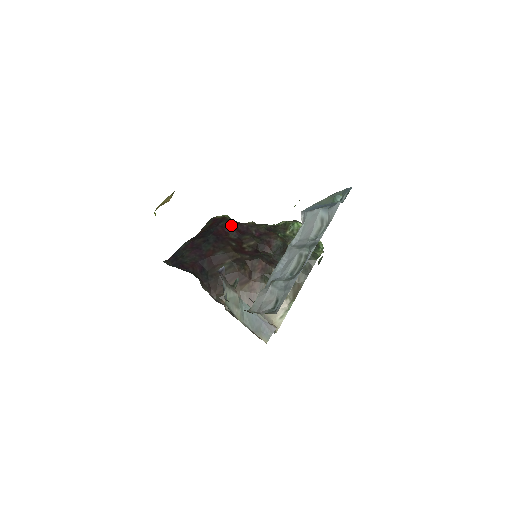
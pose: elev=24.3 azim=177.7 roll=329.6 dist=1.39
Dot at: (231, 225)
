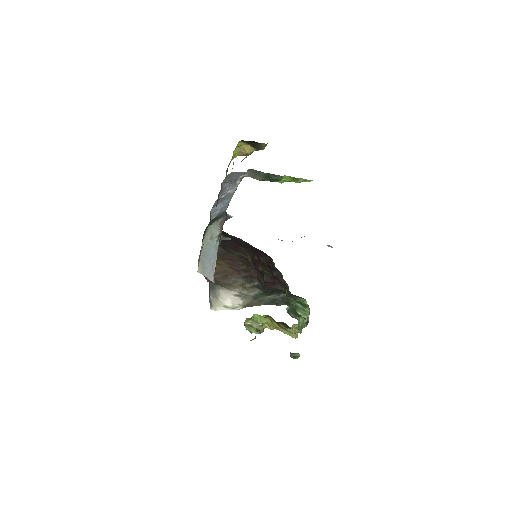
Dot at: (268, 257)
